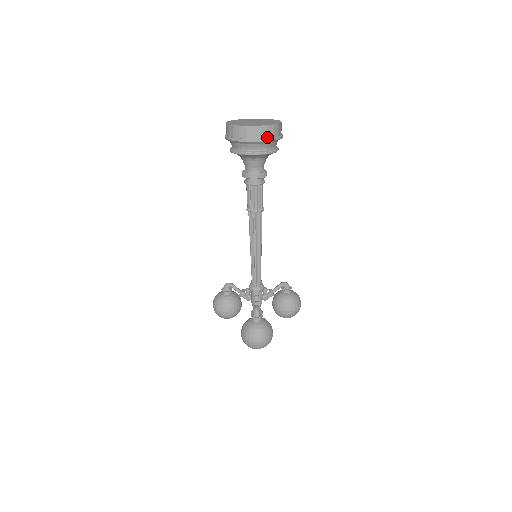
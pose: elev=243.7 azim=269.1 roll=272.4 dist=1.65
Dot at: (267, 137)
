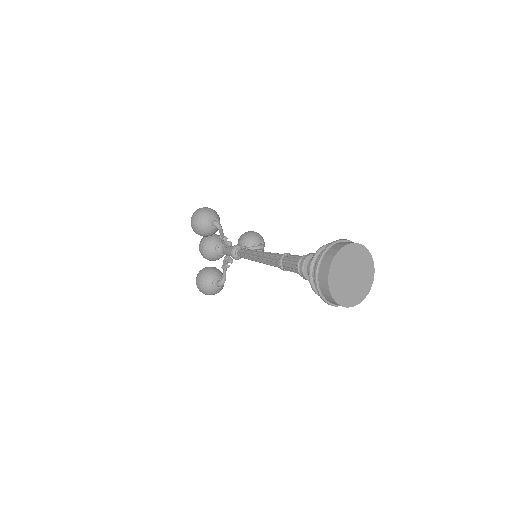
Dot at: occluded
